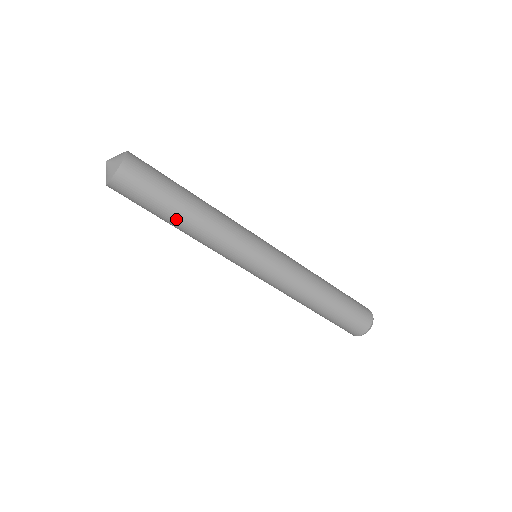
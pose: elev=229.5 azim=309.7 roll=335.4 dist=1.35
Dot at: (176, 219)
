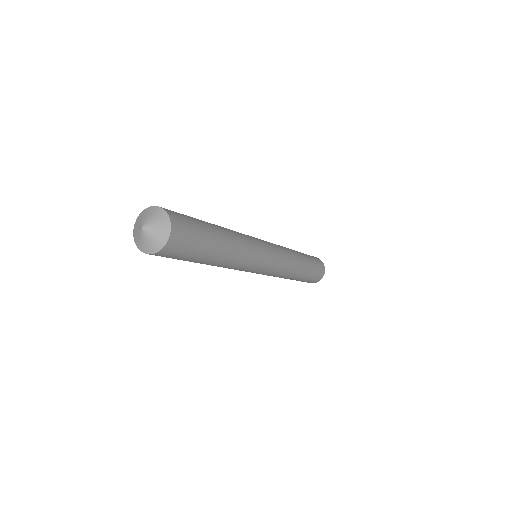
Dot at: (201, 263)
